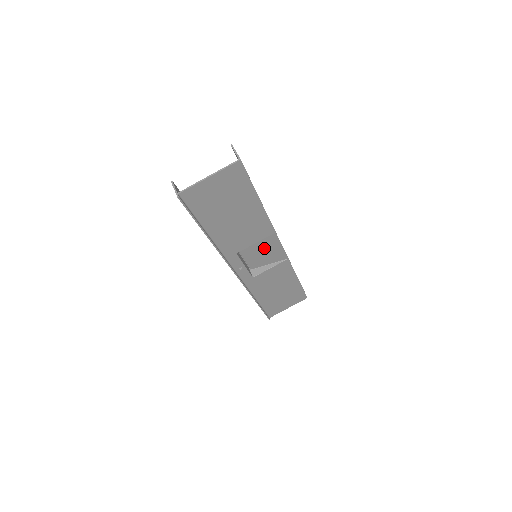
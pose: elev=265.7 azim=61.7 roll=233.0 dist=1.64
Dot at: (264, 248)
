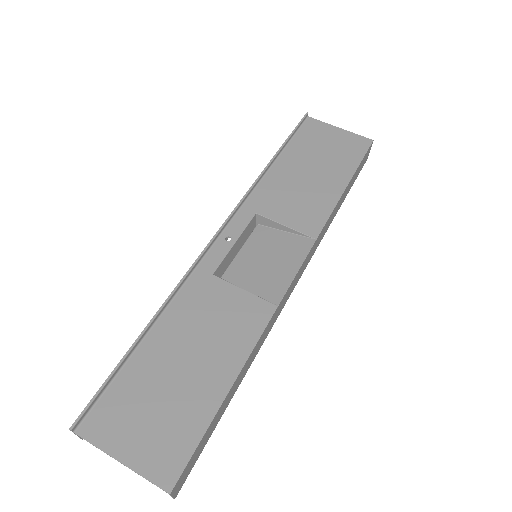
Dot at: (276, 256)
